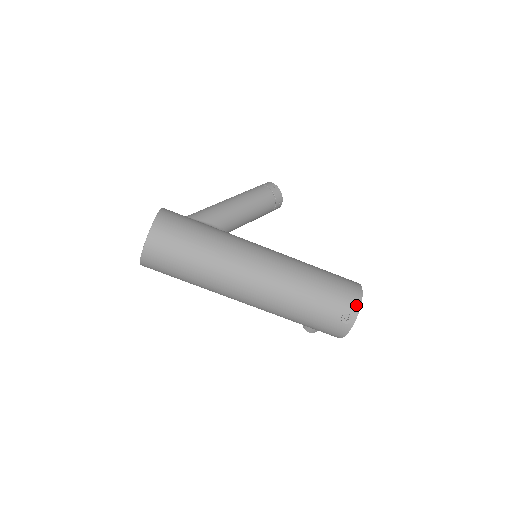
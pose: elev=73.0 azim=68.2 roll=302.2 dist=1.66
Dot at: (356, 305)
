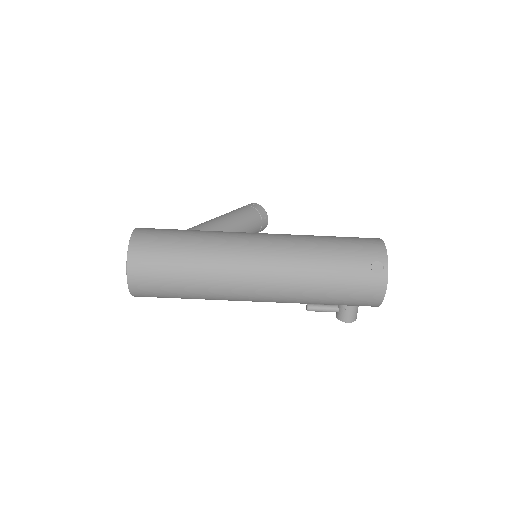
Dot at: (381, 250)
